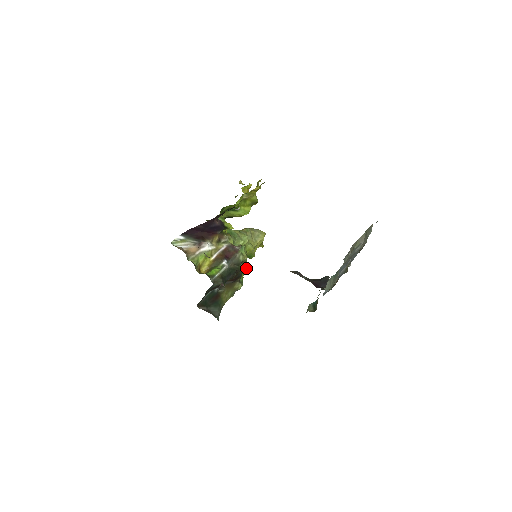
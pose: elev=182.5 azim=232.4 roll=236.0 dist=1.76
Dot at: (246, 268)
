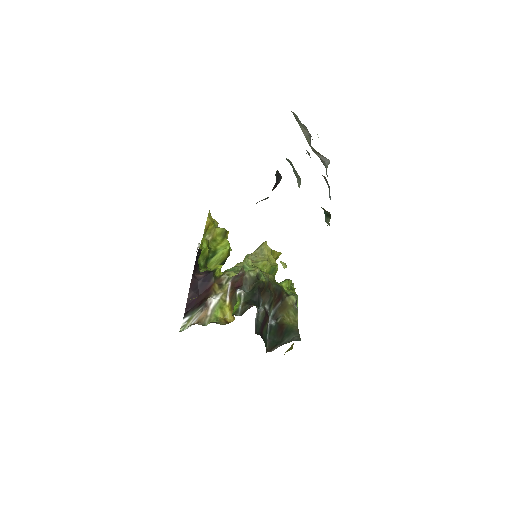
Dot at: (285, 282)
